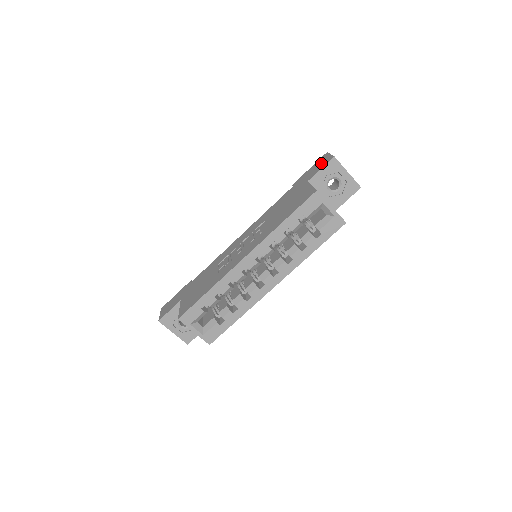
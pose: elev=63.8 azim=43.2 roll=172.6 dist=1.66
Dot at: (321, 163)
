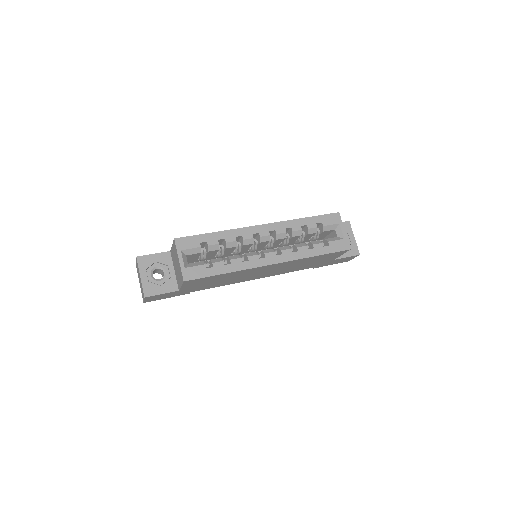
Dot at: occluded
